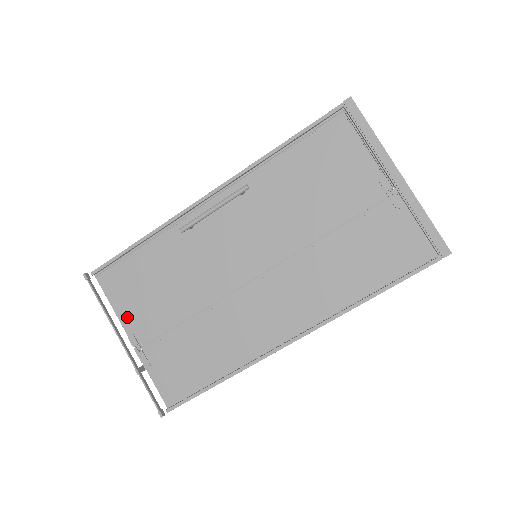
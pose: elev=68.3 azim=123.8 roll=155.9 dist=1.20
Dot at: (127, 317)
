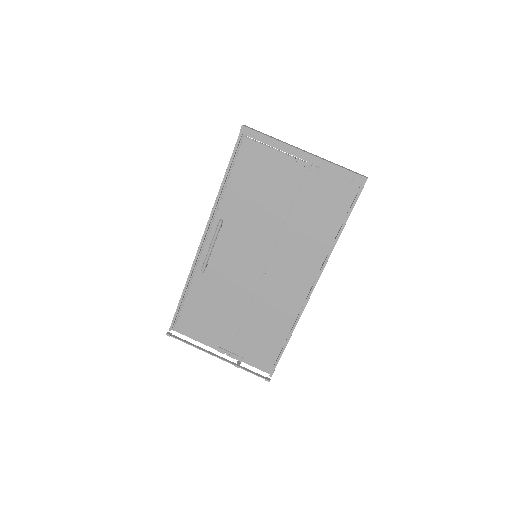
Dot at: (208, 340)
